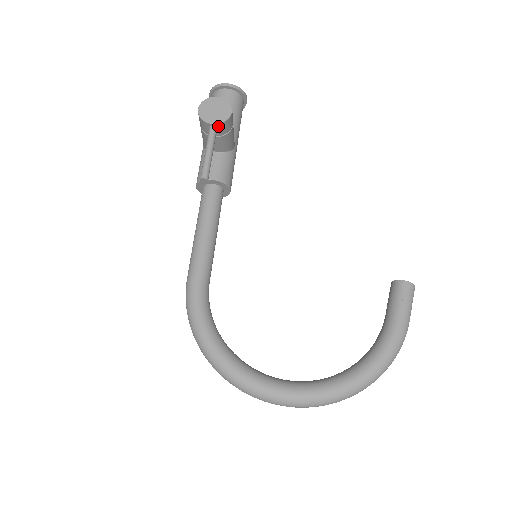
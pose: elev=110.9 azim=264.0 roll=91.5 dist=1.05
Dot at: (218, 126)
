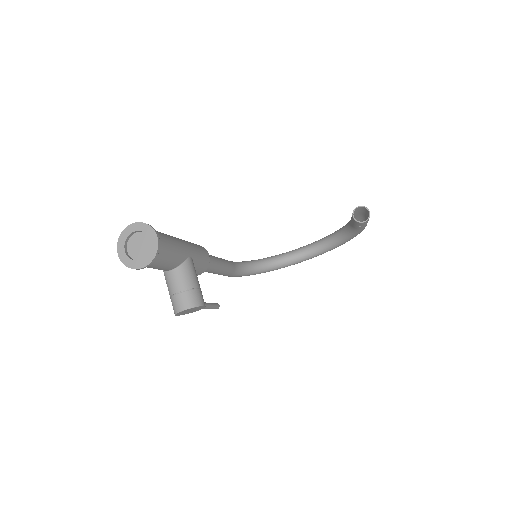
Dot at: occluded
